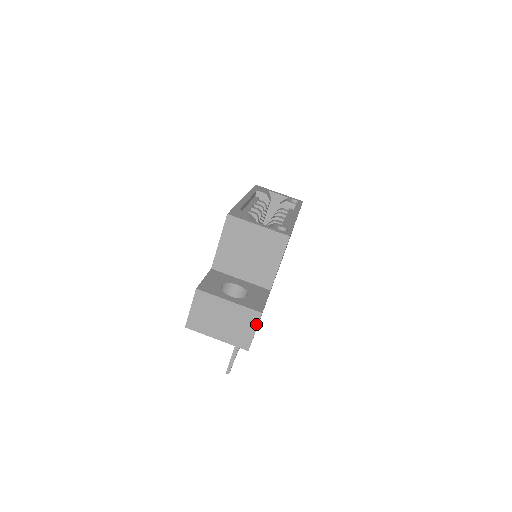
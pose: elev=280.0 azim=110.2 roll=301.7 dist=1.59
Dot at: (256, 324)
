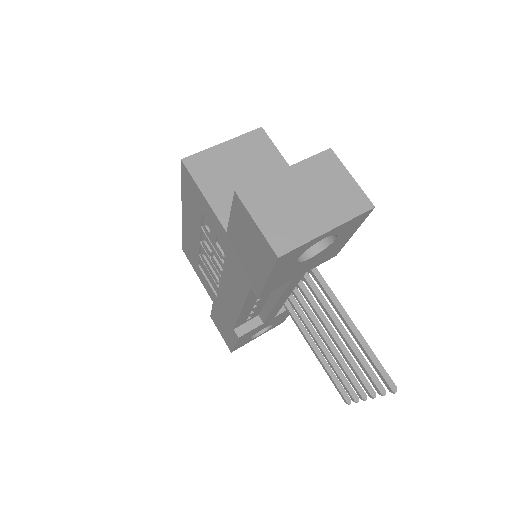
Dot at: (341, 166)
